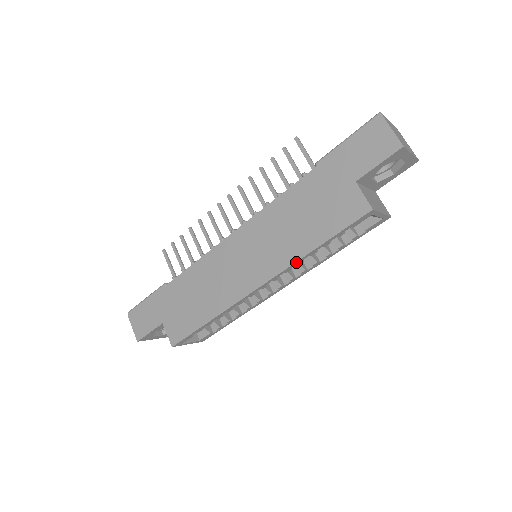
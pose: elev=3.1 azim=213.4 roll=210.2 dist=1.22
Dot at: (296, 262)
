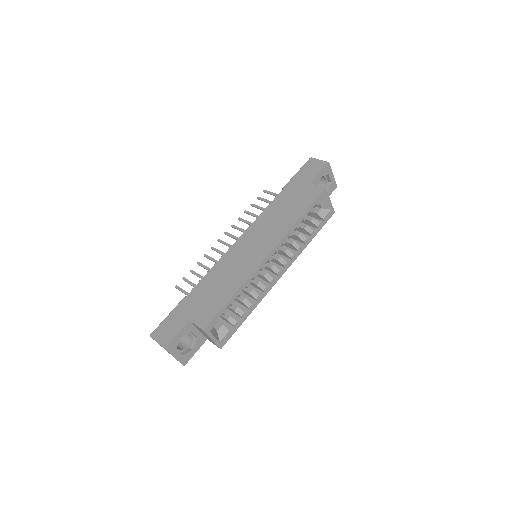
Dot at: (290, 230)
